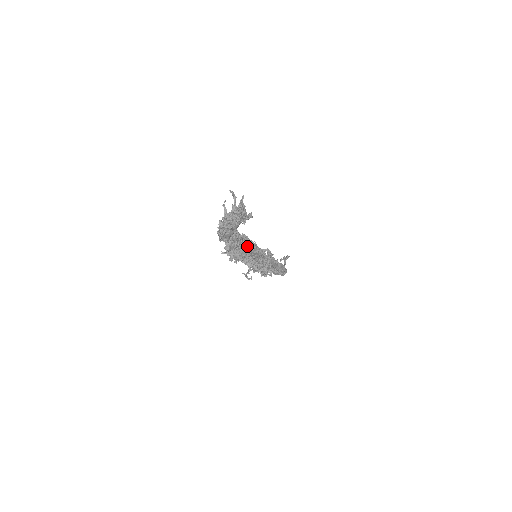
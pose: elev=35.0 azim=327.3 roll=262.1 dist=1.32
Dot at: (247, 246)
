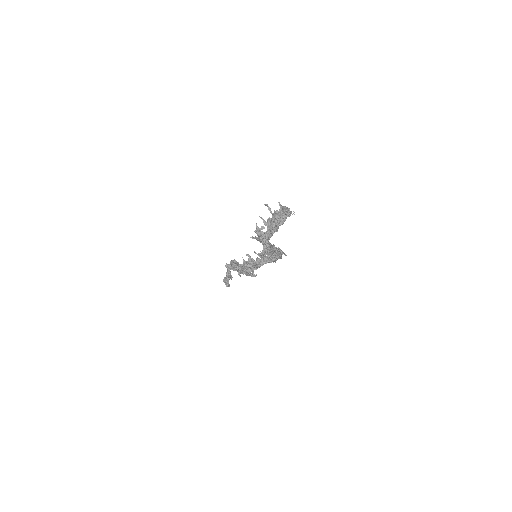
Dot at: (269, 243)
